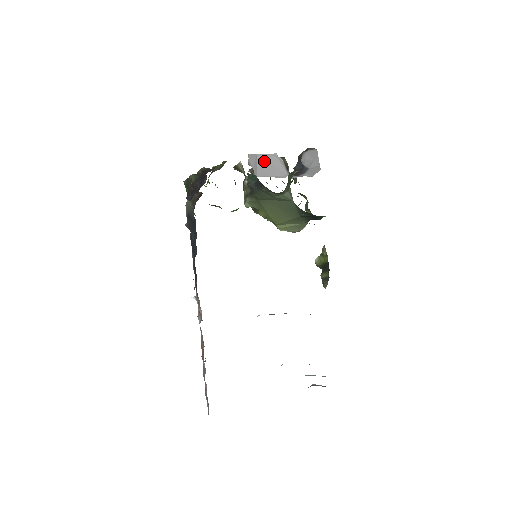
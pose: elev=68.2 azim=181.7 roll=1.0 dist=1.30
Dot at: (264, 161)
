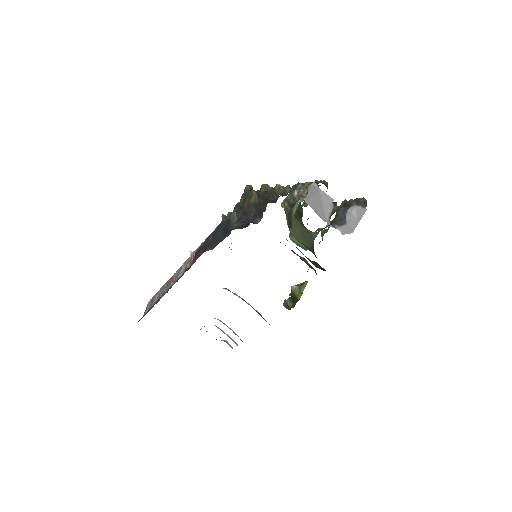
Dot at: (320, 197)
